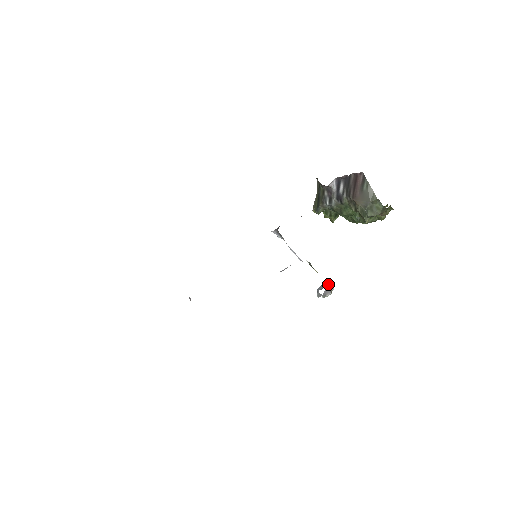
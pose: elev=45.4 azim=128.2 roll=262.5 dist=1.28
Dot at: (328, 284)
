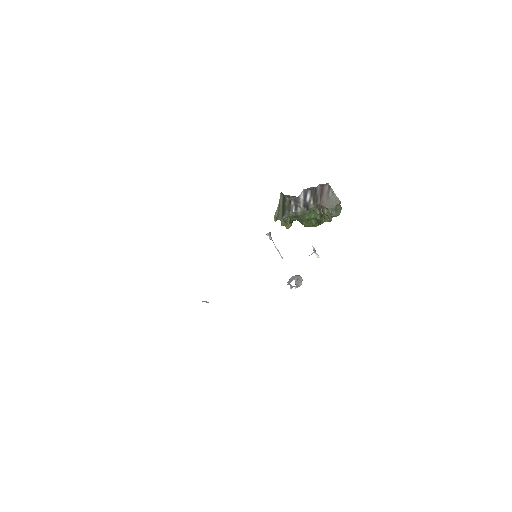
Dot at: (296, 277)
